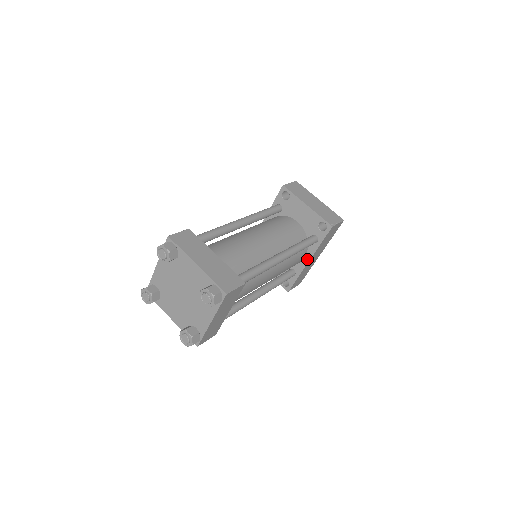
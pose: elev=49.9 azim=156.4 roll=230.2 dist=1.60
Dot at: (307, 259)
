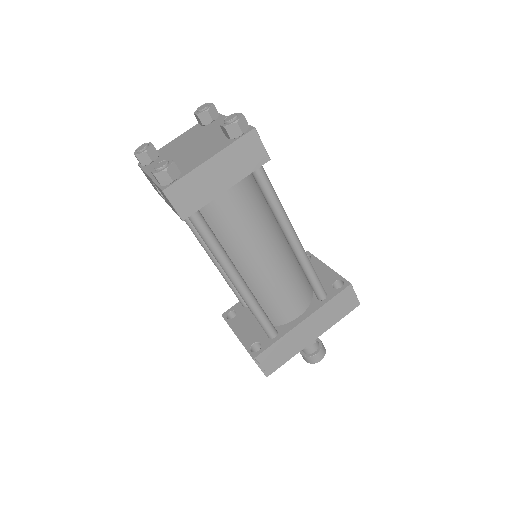
Dot at: (302, 318)
